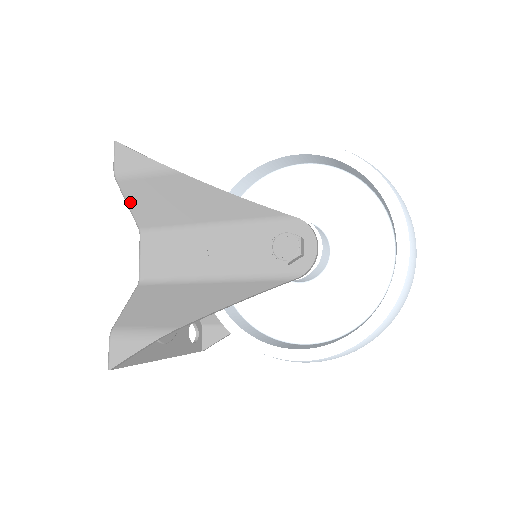
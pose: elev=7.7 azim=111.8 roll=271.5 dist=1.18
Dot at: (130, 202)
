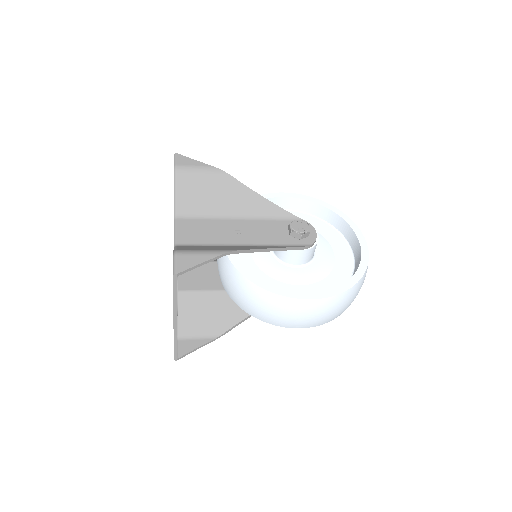
Dot at: (179, 191)
